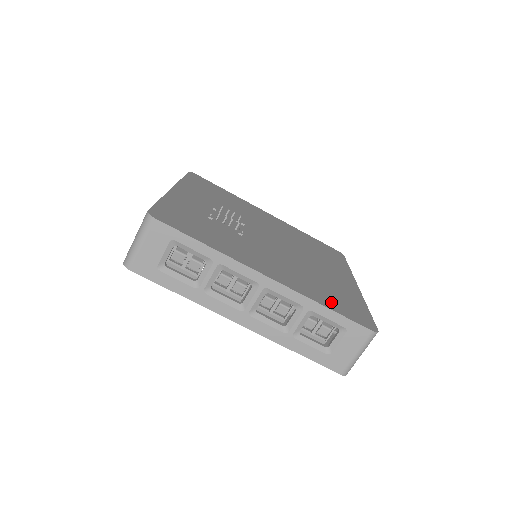
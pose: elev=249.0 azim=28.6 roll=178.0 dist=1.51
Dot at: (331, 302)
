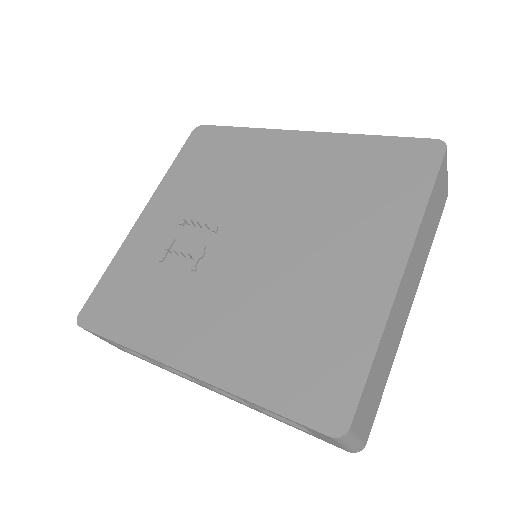
Dot at: (277, 381)
